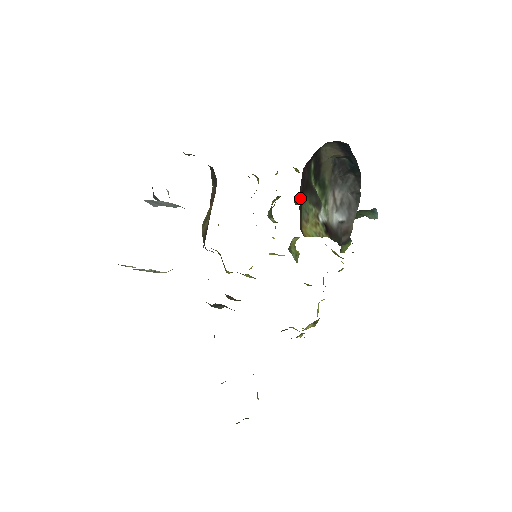
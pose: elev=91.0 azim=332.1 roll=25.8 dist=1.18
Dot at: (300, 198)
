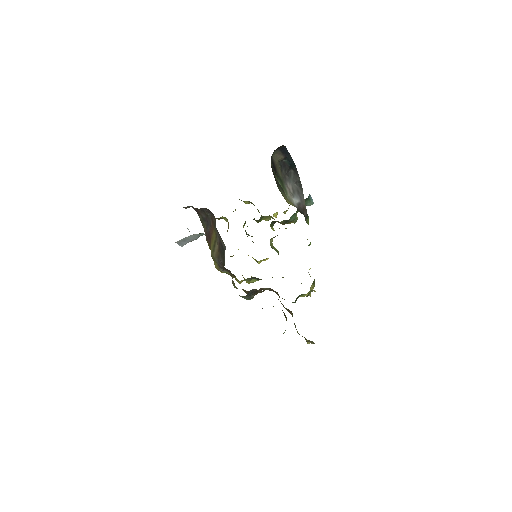
Dot at: occluded
